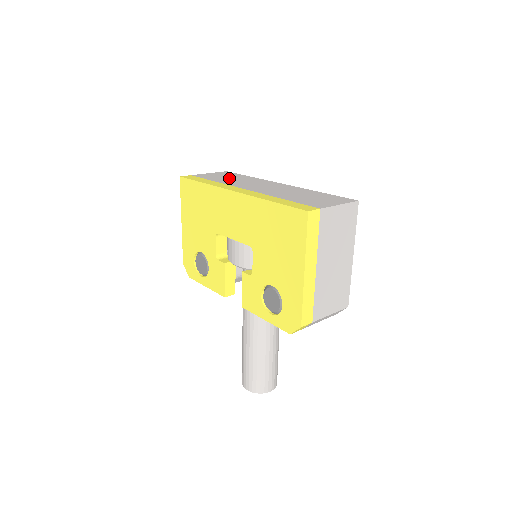
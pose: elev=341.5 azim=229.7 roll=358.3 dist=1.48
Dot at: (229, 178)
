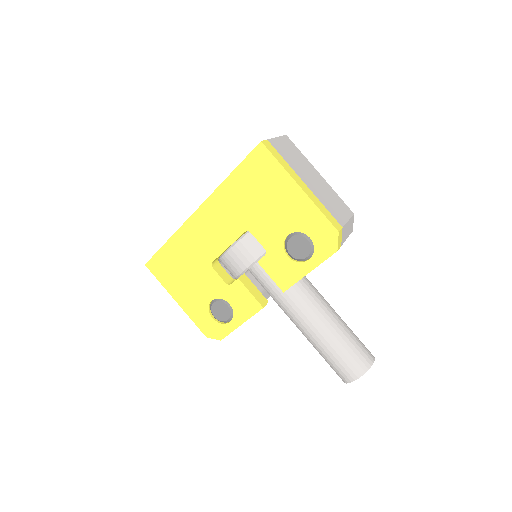
Dot at: occluded
